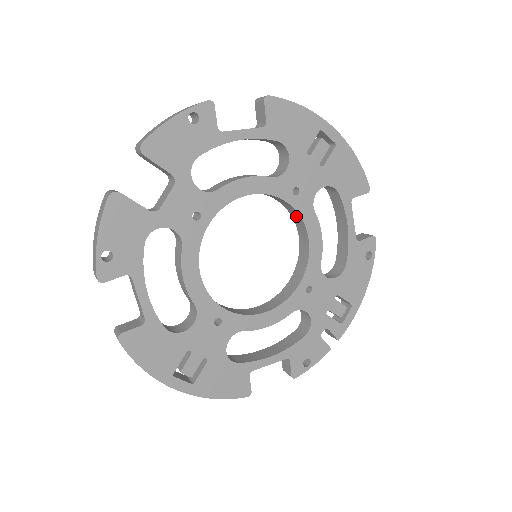
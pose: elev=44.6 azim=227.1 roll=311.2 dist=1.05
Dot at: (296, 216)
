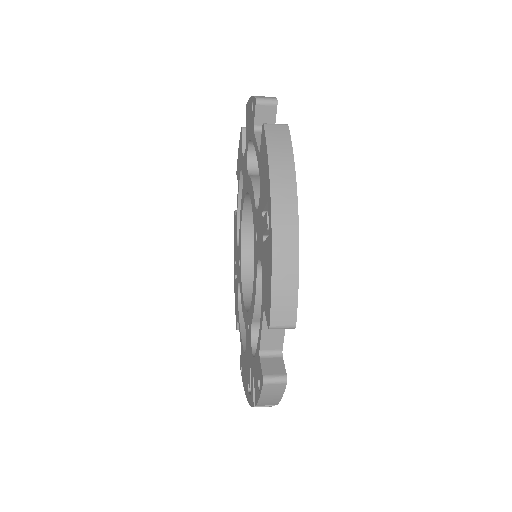
Dot at: (250, 278)
